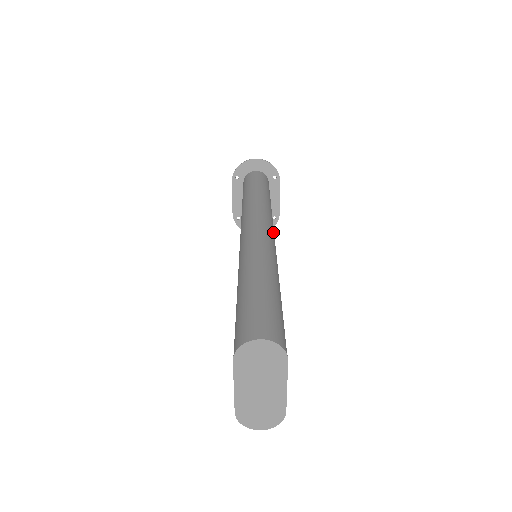
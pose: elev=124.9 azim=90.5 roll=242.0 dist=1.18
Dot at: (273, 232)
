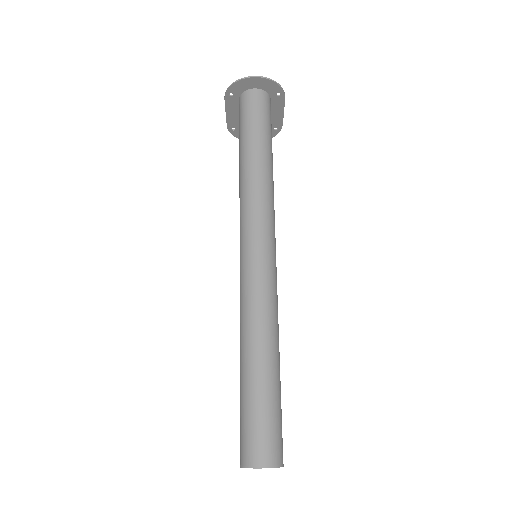
Dot at: (274, 248)
